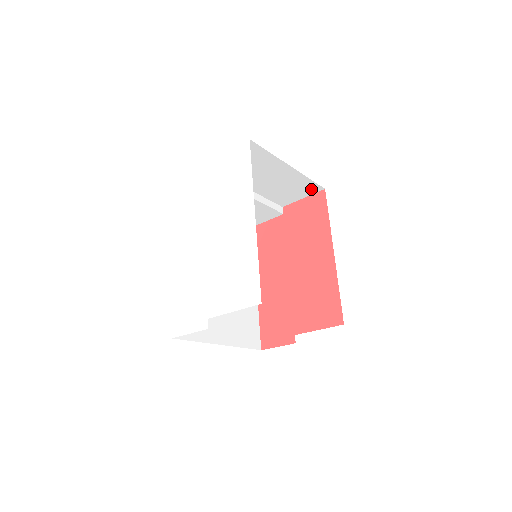
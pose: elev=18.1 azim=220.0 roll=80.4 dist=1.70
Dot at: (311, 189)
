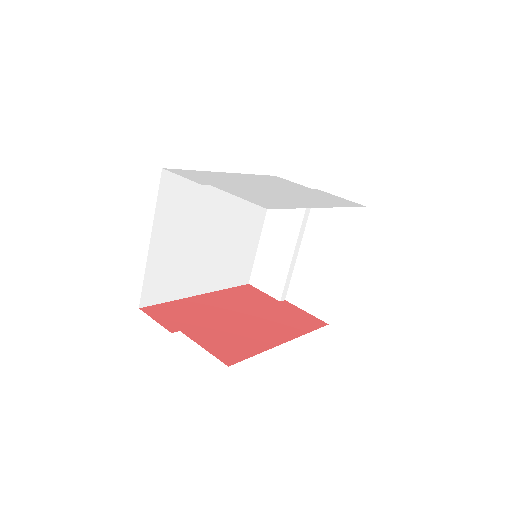
Dot at: (323, 310)
